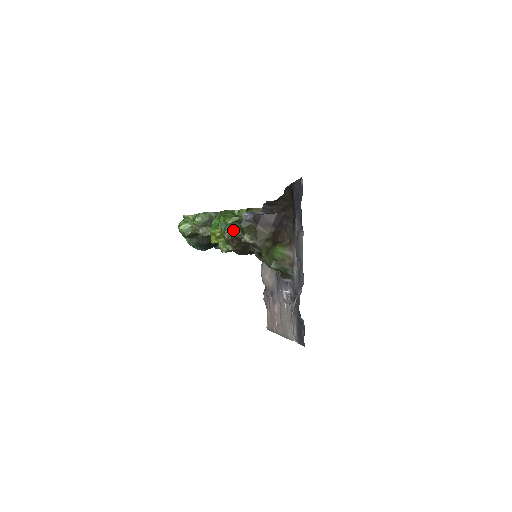
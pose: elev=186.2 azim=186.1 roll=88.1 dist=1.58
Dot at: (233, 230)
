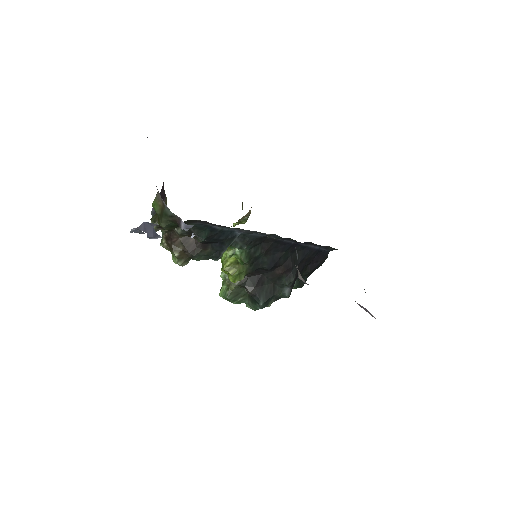
Dot at: (162, 235)
